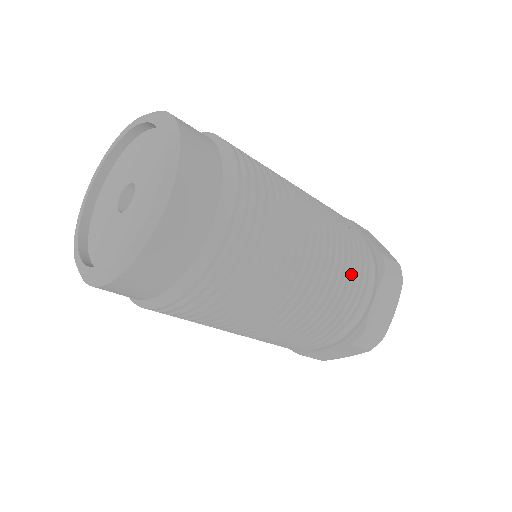
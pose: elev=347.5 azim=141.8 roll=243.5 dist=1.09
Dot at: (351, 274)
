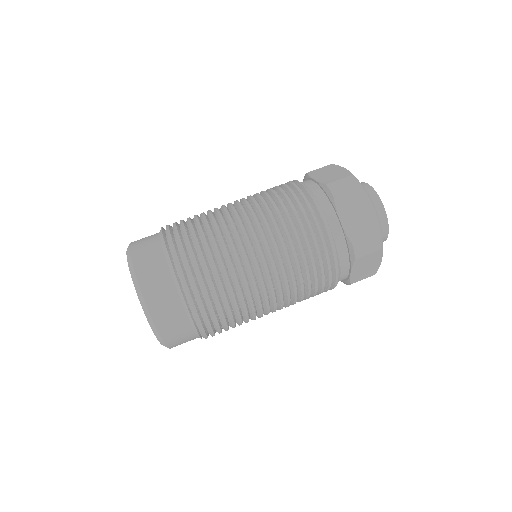
Dot at: (299, 225)
